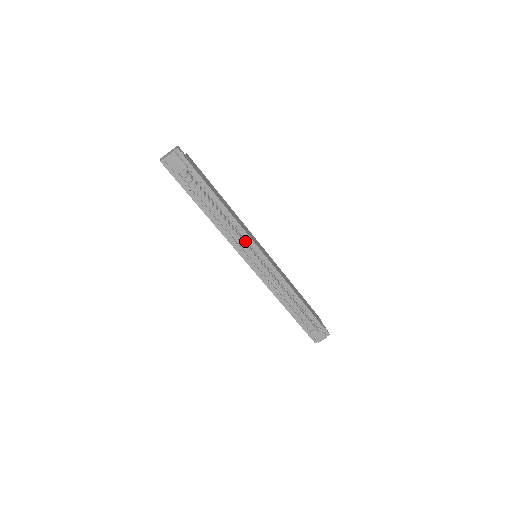
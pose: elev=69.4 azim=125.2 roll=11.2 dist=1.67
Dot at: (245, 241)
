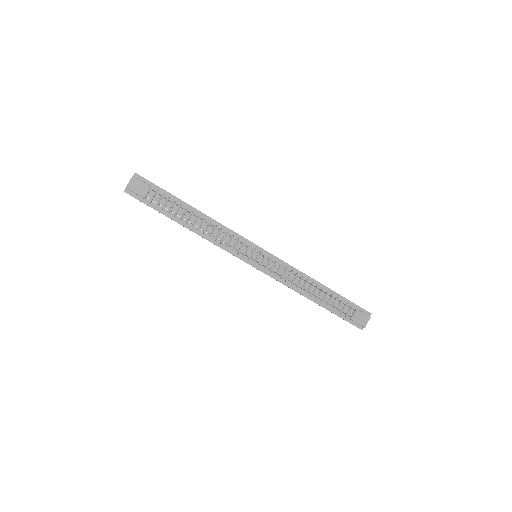
Dot at: (237, 241)
